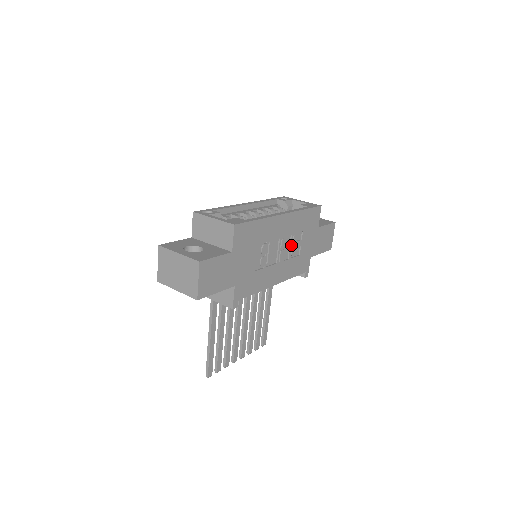
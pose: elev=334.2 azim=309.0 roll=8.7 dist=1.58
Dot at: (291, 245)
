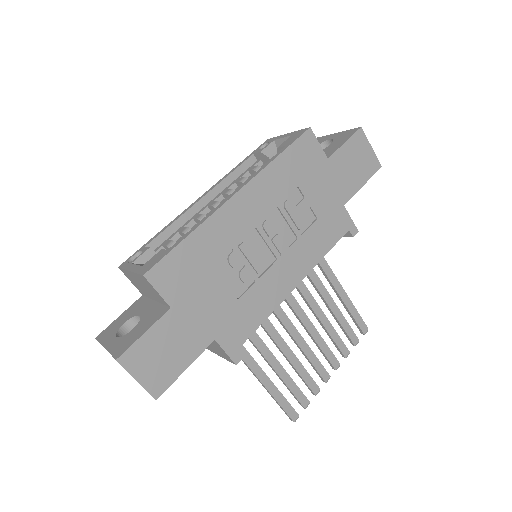
Dot at: (288, 219)
